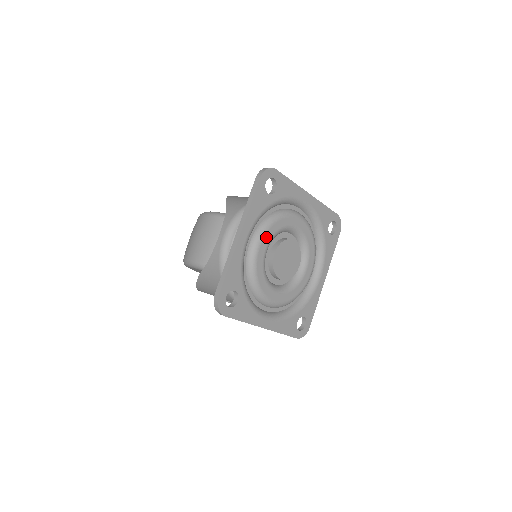
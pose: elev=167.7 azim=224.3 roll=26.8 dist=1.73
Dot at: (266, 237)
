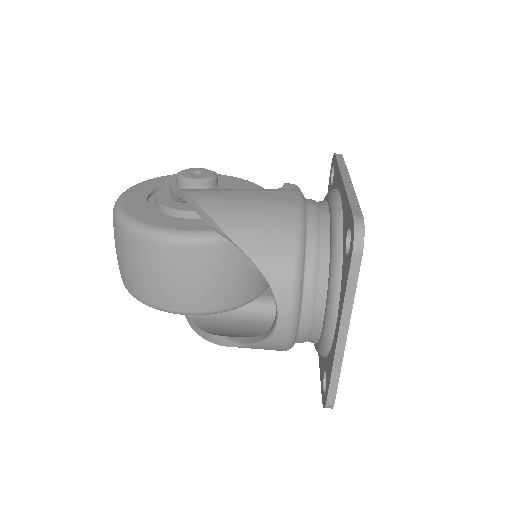
Dot at: occluded
